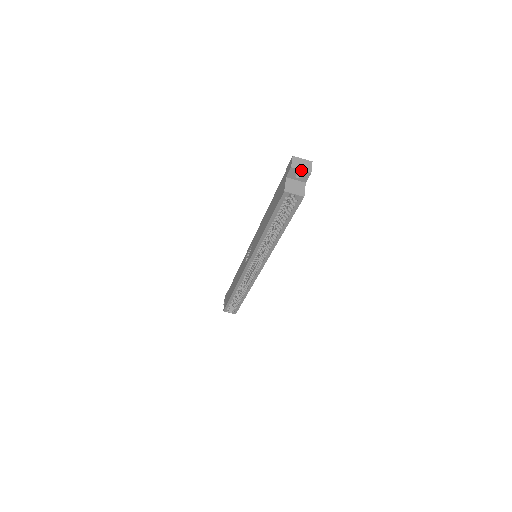
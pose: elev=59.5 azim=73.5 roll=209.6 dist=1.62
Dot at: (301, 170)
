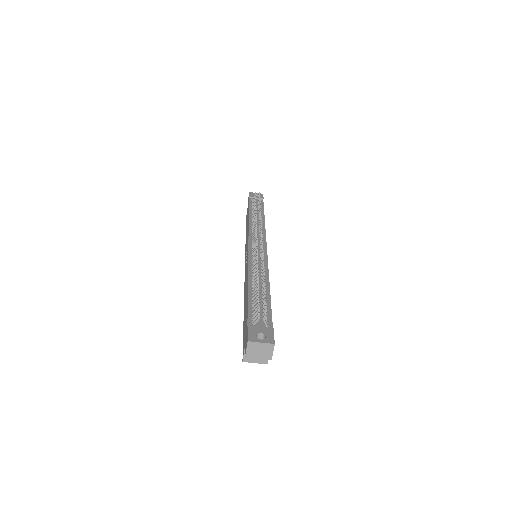
Dot at: occluded
